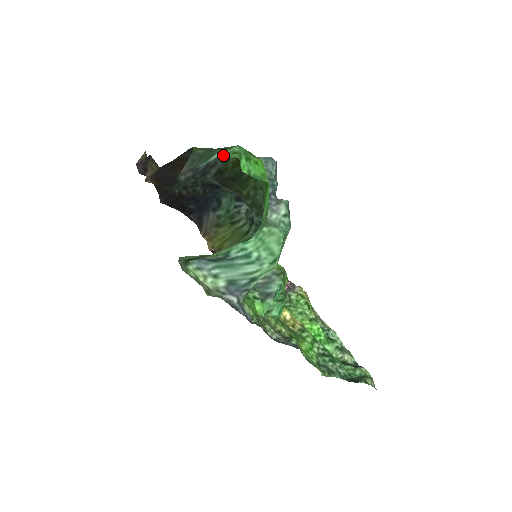
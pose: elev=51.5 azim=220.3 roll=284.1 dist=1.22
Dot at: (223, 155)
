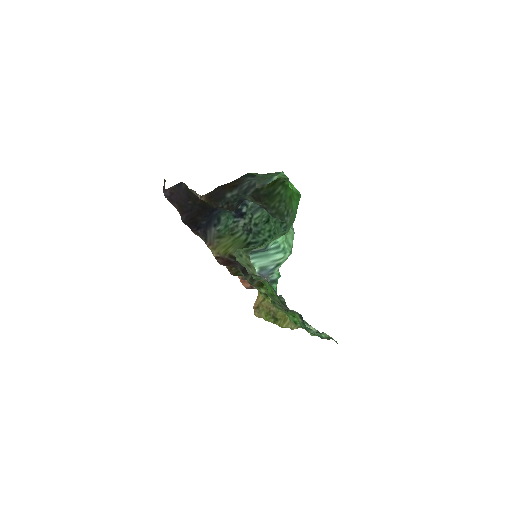
Dot at: (280, 177)
